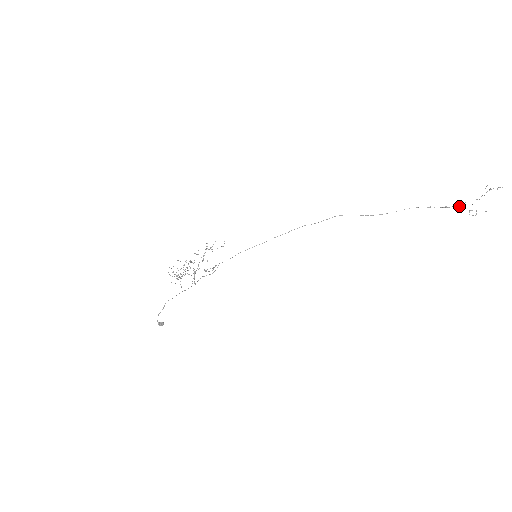
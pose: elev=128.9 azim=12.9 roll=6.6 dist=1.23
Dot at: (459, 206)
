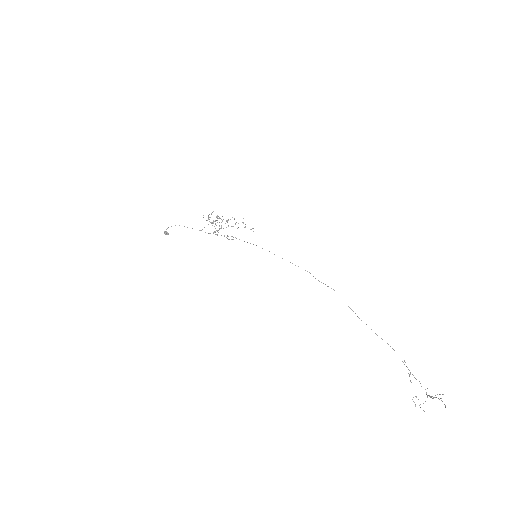
Dot at: occluded
